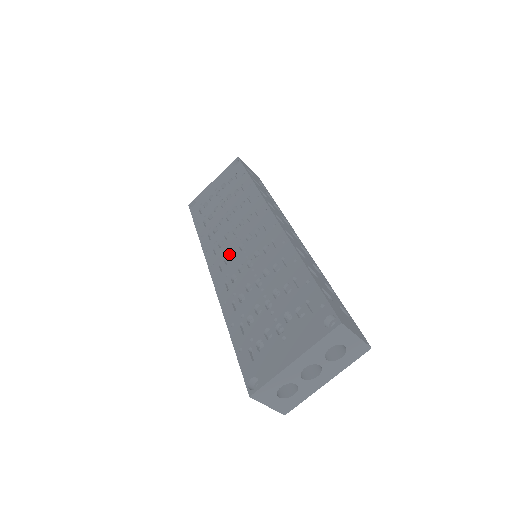
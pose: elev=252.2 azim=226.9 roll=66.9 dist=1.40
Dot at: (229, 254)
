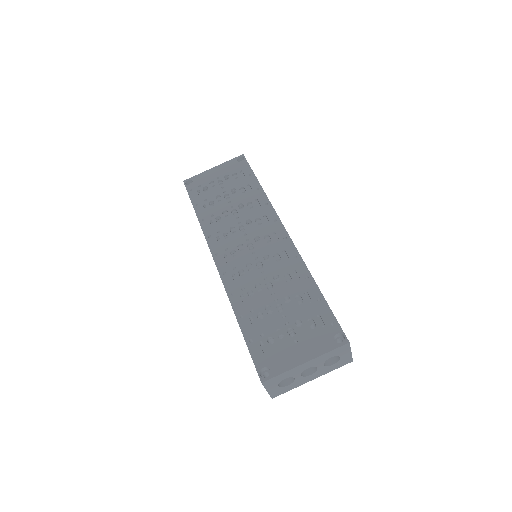
Dot at: (236, 249)
